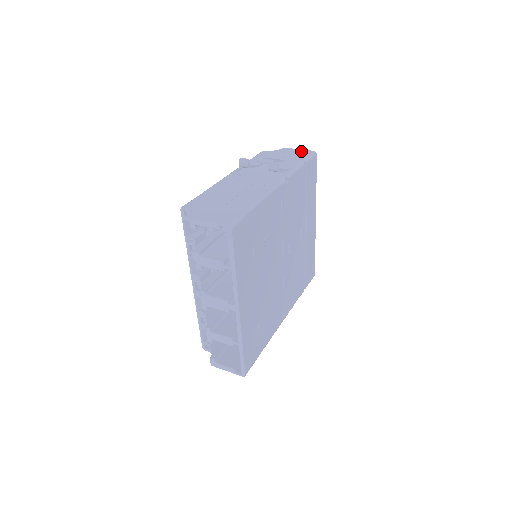
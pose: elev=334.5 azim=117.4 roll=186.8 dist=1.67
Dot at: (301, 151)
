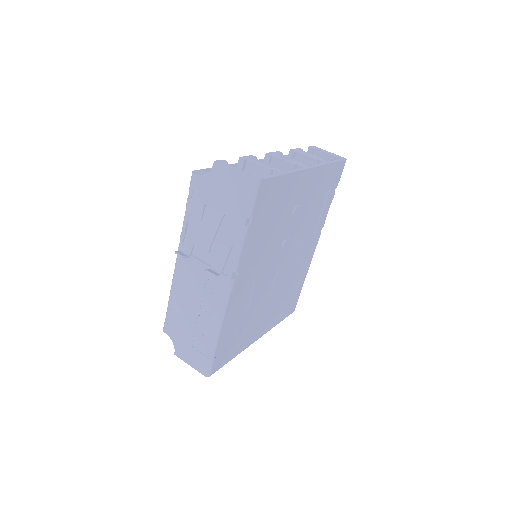
Dot at: (238, 180)
